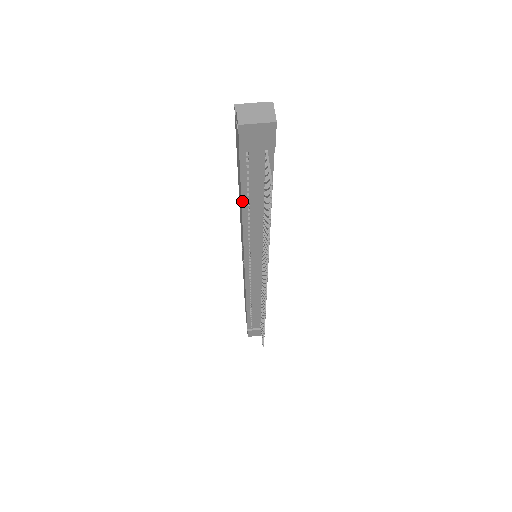
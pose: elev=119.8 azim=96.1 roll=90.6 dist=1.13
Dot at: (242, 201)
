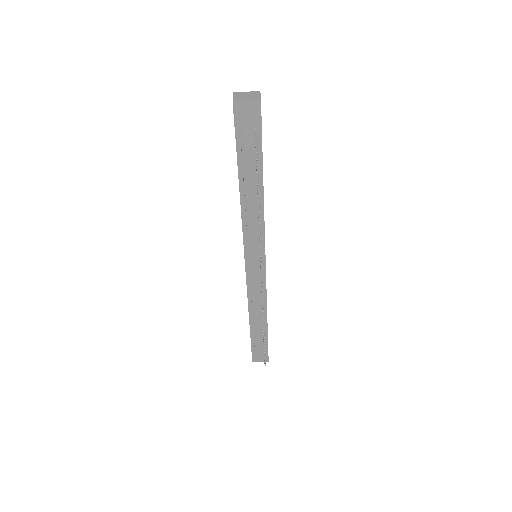
Dot at: (239, 181)
